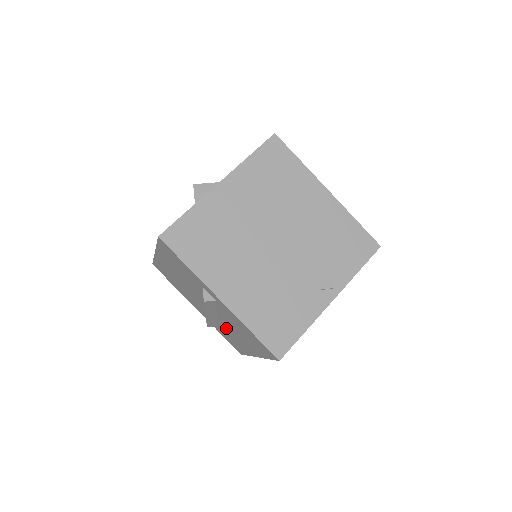
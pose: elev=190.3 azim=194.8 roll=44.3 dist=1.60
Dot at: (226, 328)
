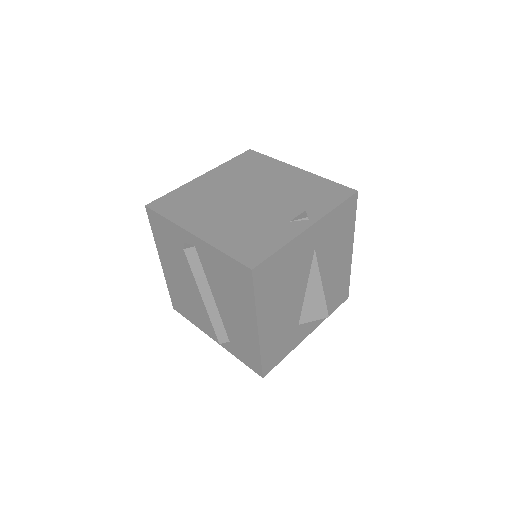
Dot at: (228, 317)
